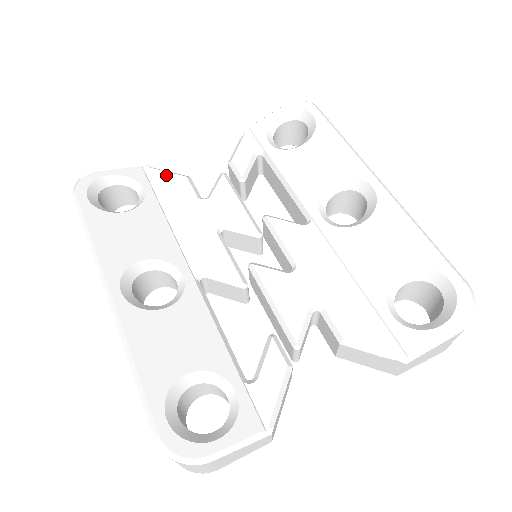
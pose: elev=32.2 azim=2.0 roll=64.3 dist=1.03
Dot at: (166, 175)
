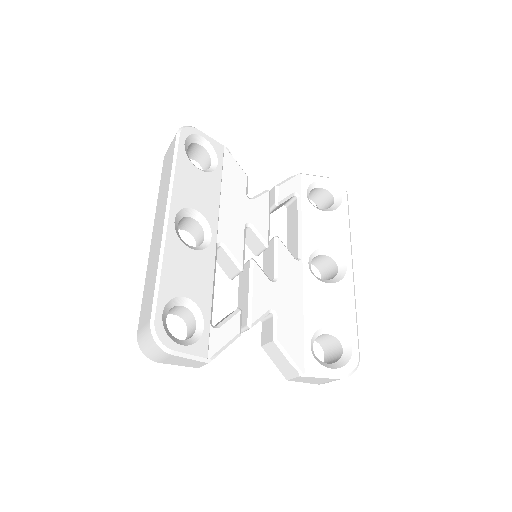
Dot at: (235, 164)
